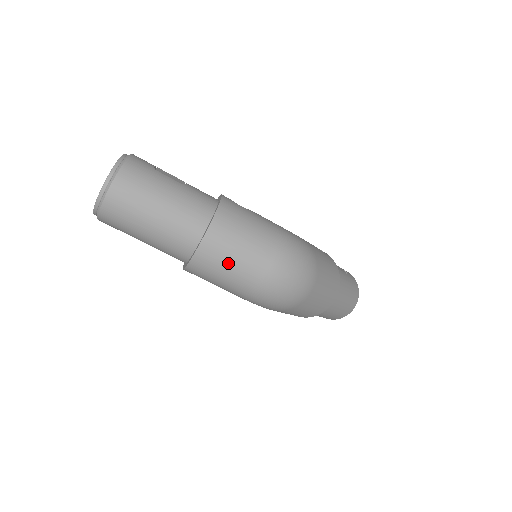
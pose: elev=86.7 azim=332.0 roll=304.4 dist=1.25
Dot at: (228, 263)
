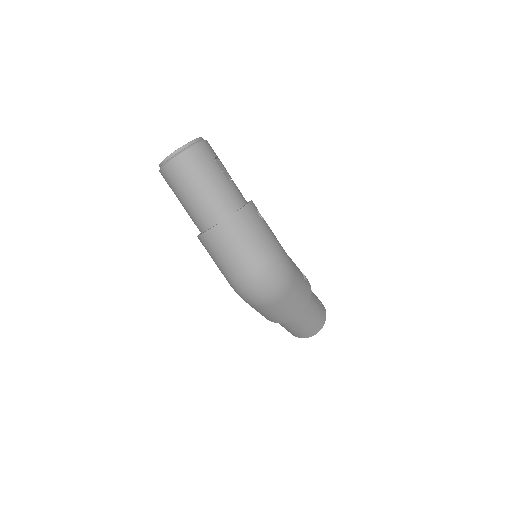
Dot at: (226, 250)
